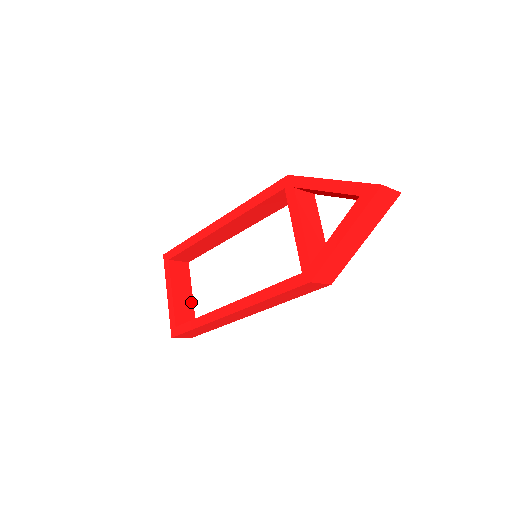
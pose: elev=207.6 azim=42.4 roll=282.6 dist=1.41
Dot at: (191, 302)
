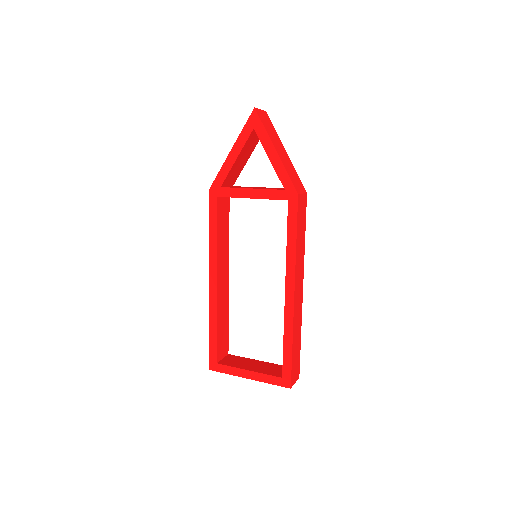
Dot at: (266, 363)
